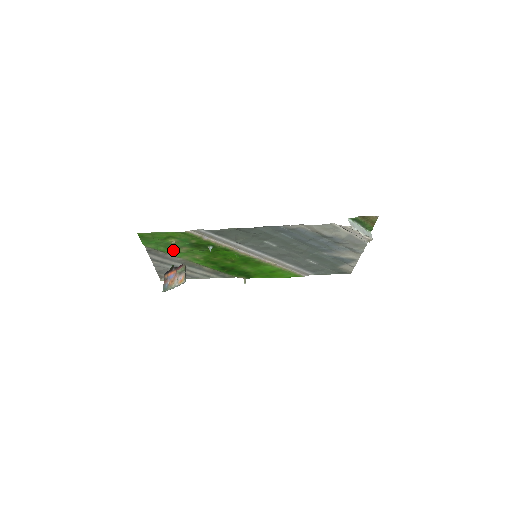
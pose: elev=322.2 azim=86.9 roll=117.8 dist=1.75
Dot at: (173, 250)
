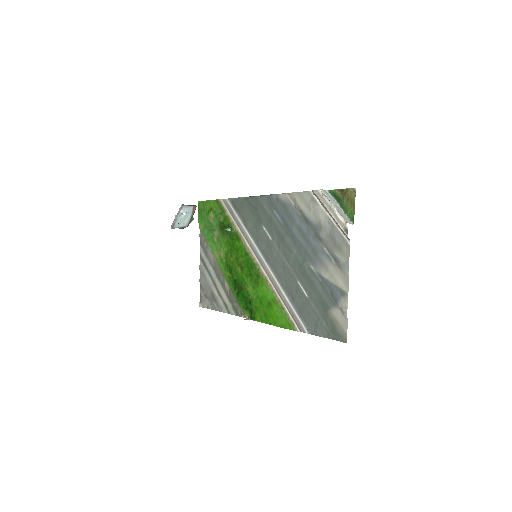
Dot at: (211, 237)
